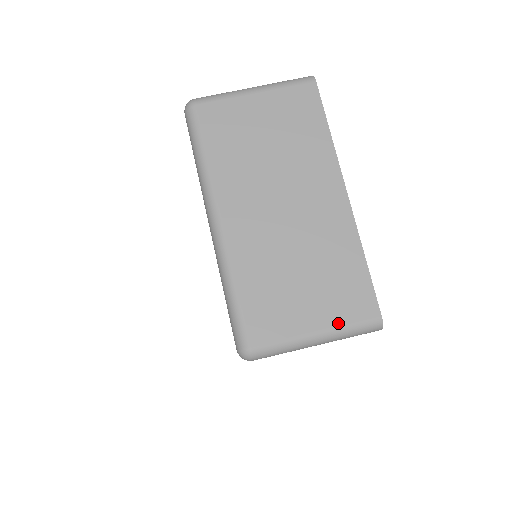
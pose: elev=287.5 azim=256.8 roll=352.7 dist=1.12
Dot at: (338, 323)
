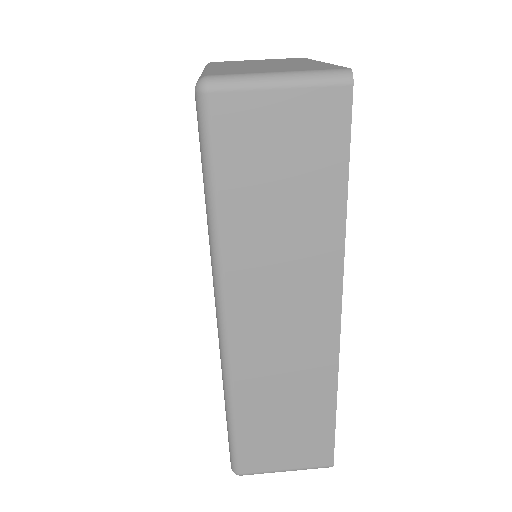
Dot at: (303, 70)
